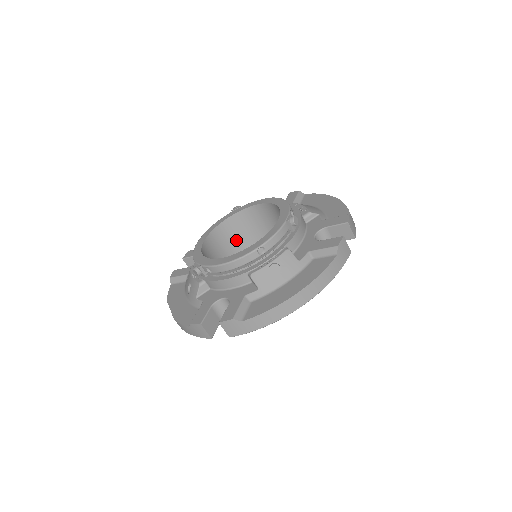
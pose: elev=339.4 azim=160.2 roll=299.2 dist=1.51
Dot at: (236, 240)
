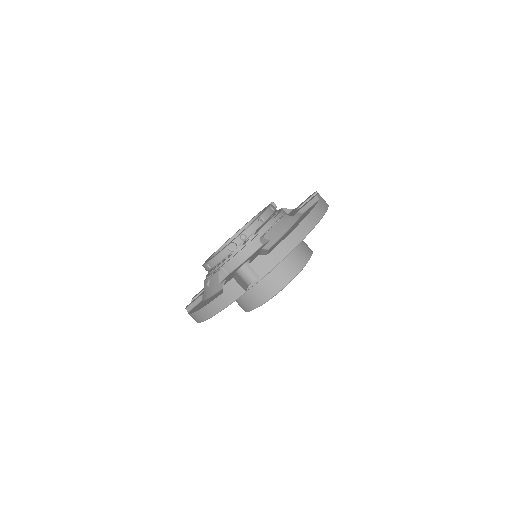
Dot at: occluded
